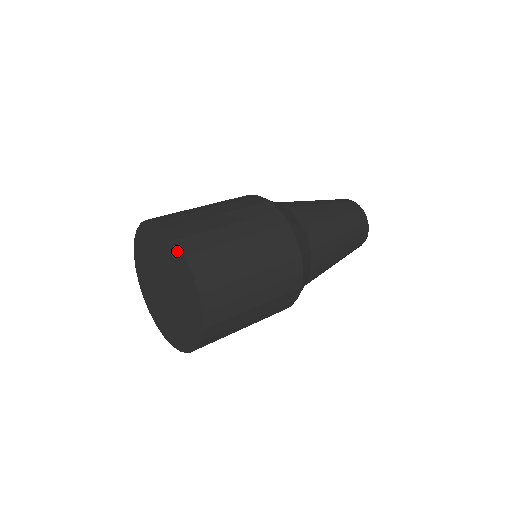
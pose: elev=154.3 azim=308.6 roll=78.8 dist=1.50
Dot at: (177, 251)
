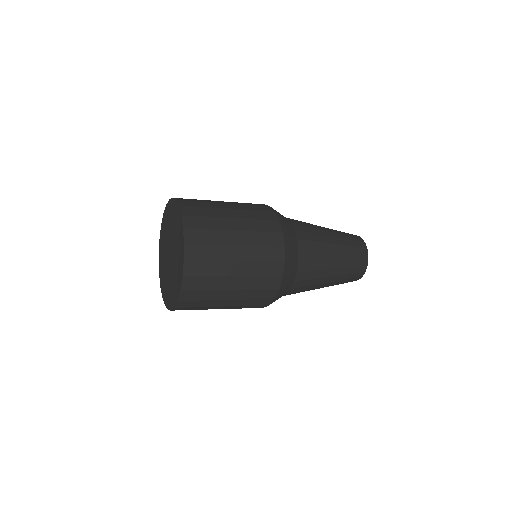
Dot at: (182, 251)
